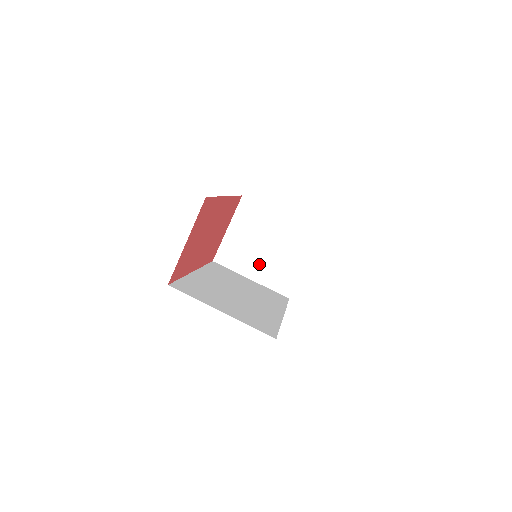
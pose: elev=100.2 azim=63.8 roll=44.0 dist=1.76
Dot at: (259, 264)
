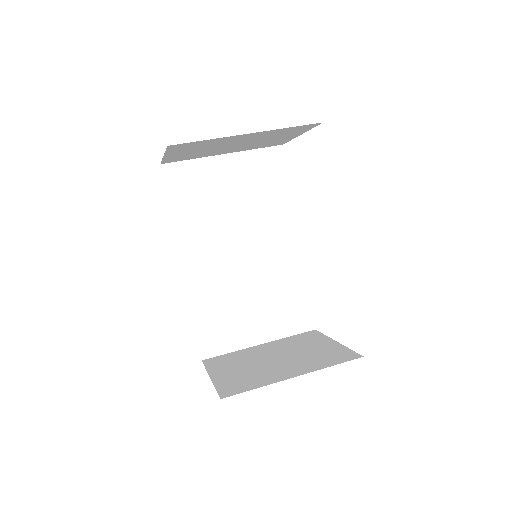
Dot at: (286, 367)
